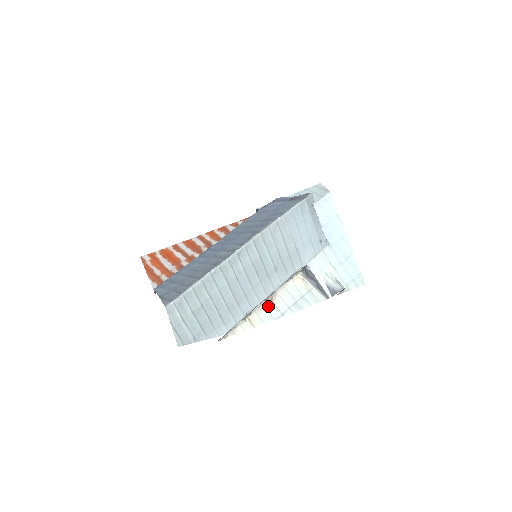
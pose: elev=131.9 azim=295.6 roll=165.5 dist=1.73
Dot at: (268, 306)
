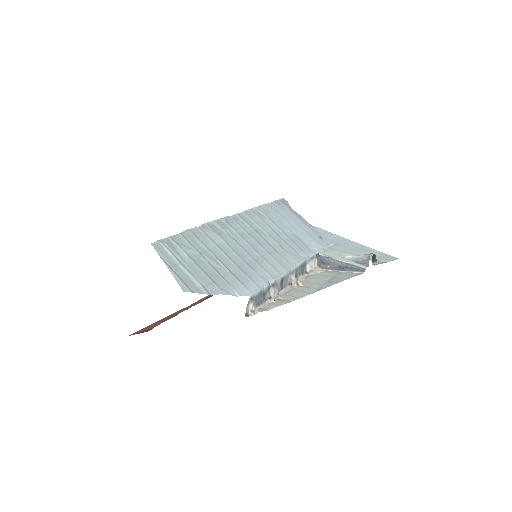
Dot at: (296, 289)
